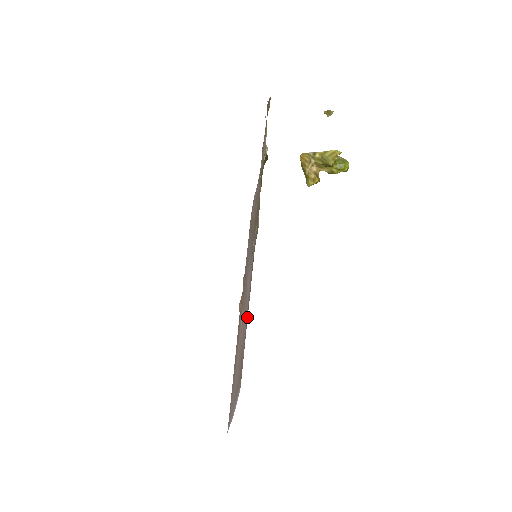
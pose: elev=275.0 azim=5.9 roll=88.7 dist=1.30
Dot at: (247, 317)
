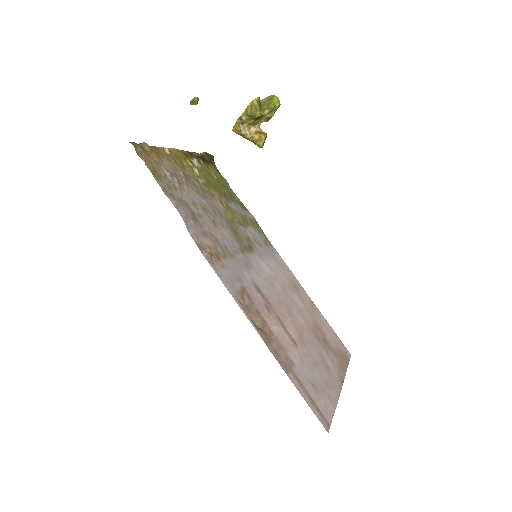
Dot at: (306, 295)
